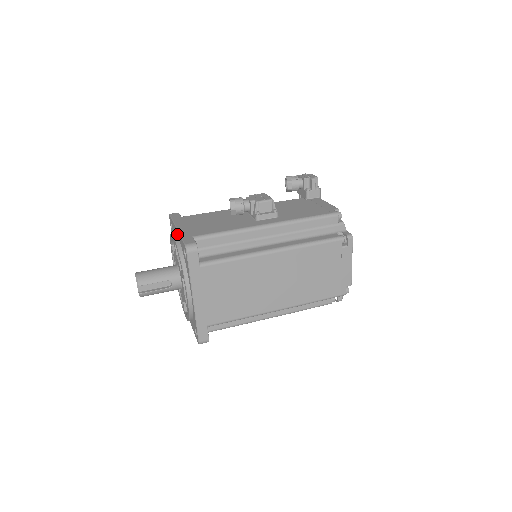
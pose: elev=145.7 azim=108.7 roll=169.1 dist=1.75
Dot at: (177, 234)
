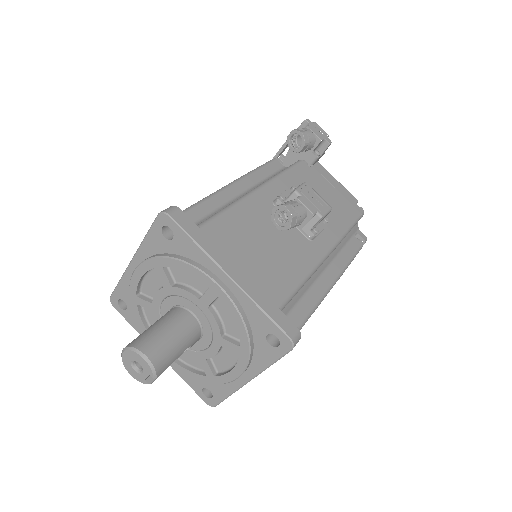
Dot at: (228, 286)
